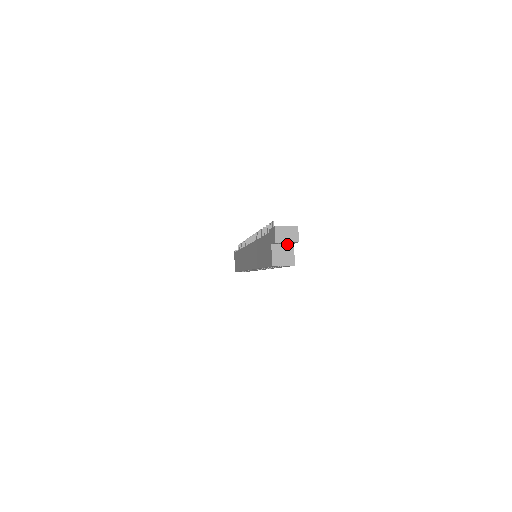
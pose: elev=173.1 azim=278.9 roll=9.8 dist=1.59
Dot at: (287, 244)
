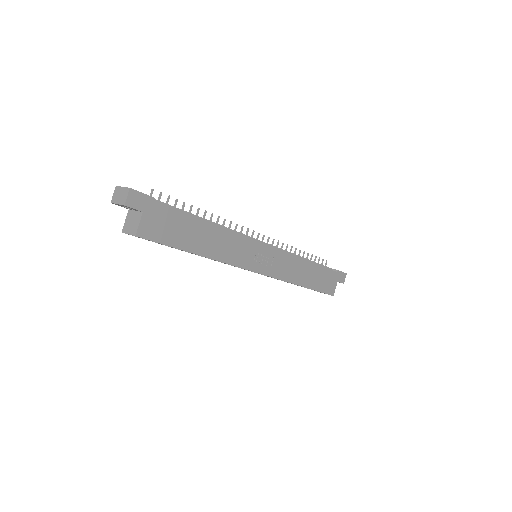
Dot at: (138, 211)
